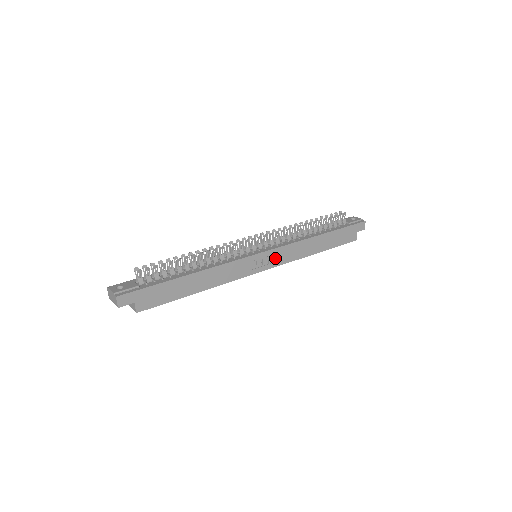
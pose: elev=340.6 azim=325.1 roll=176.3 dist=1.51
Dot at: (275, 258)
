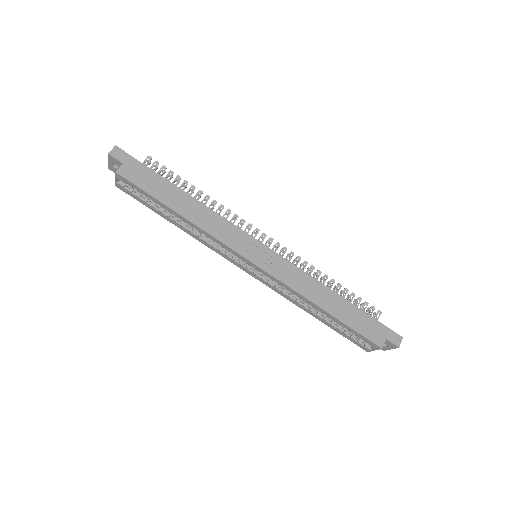
Dot at: (274, 264)
